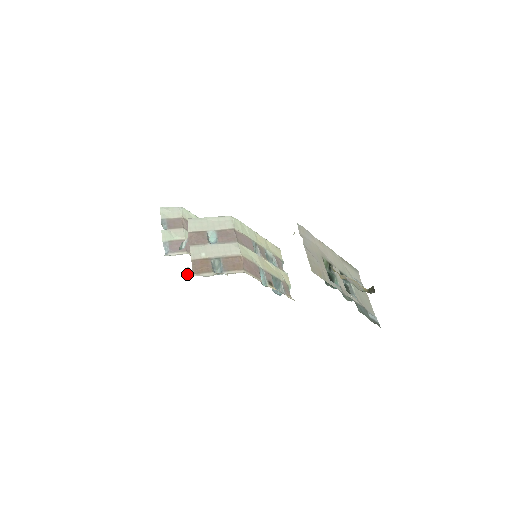
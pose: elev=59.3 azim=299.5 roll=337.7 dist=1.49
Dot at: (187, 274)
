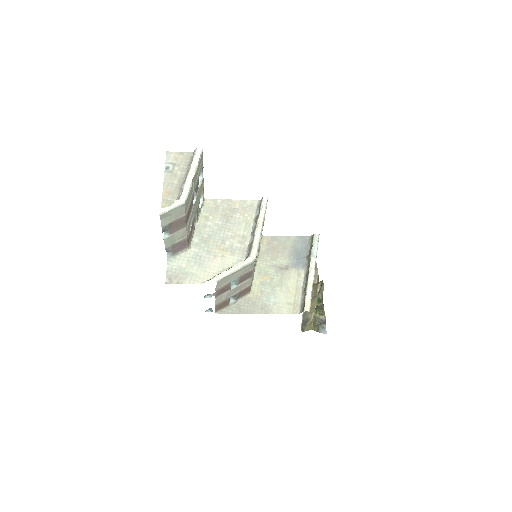
Dot at: (209, 310)
